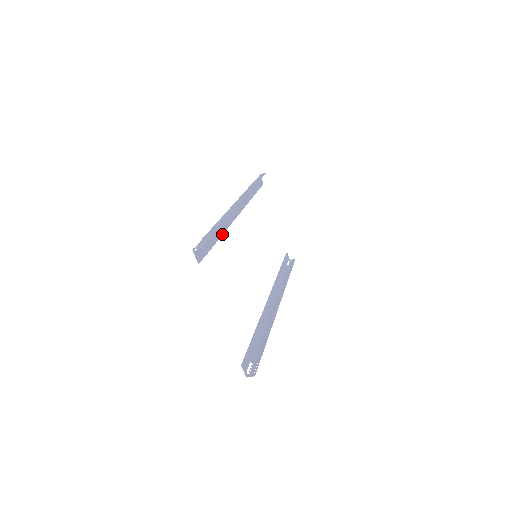
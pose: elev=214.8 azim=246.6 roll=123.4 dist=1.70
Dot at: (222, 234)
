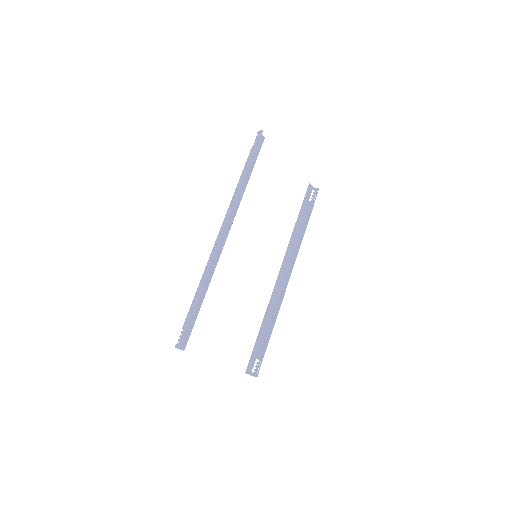
Dot at: (207, 289)
